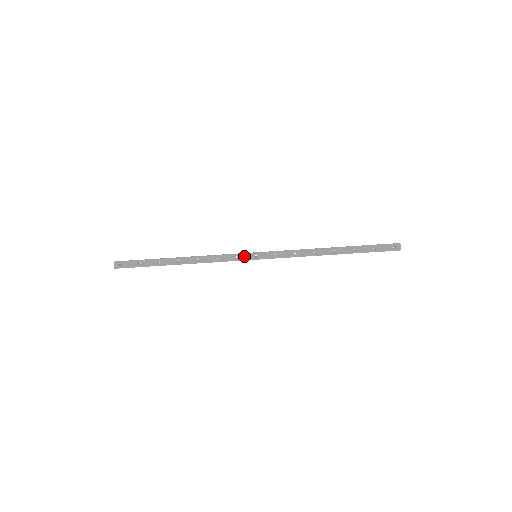
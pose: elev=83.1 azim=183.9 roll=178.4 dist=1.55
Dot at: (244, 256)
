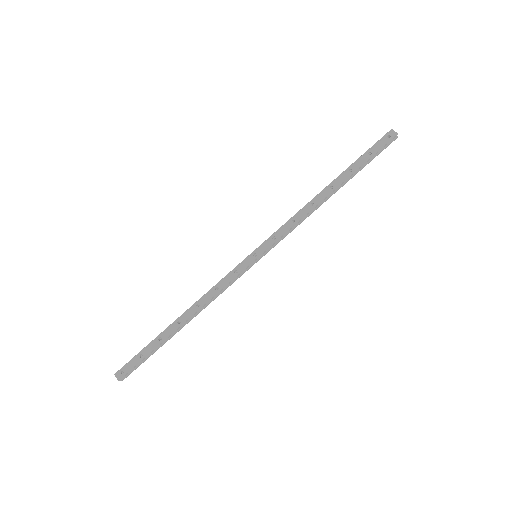
Dot at: (243, 264)
